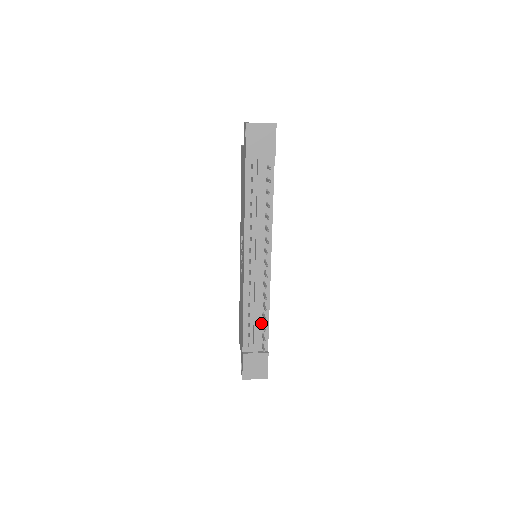
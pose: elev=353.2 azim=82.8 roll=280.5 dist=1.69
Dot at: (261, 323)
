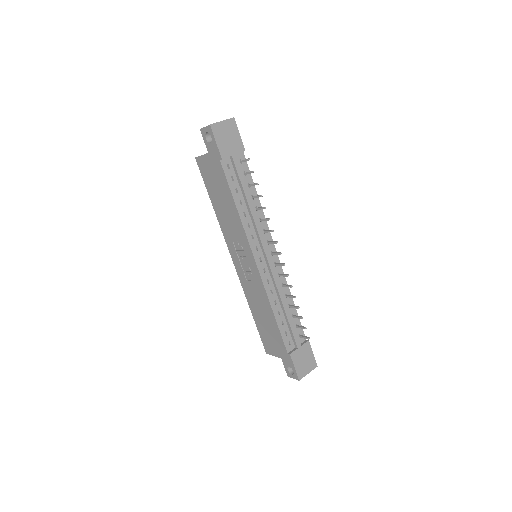
Dot at: (291, 316)
